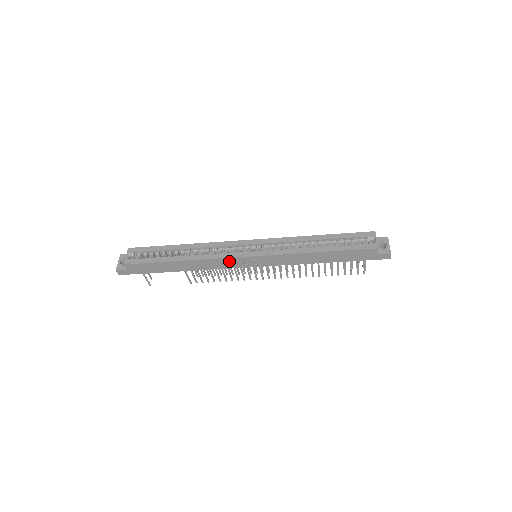
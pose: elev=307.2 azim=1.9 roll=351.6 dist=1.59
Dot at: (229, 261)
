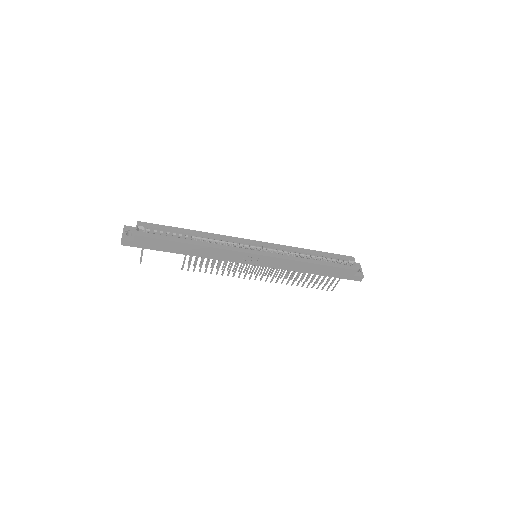
Dot at: (236, 255)
